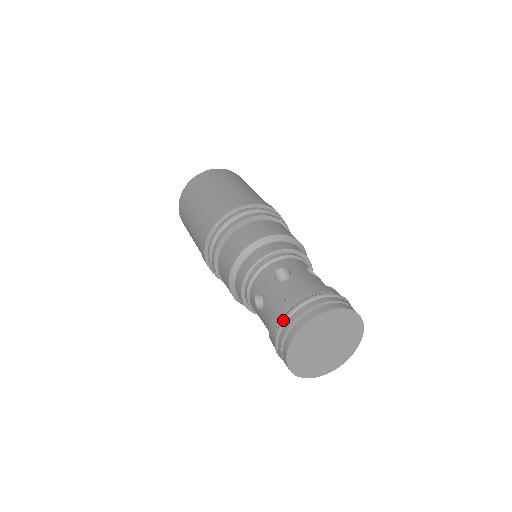
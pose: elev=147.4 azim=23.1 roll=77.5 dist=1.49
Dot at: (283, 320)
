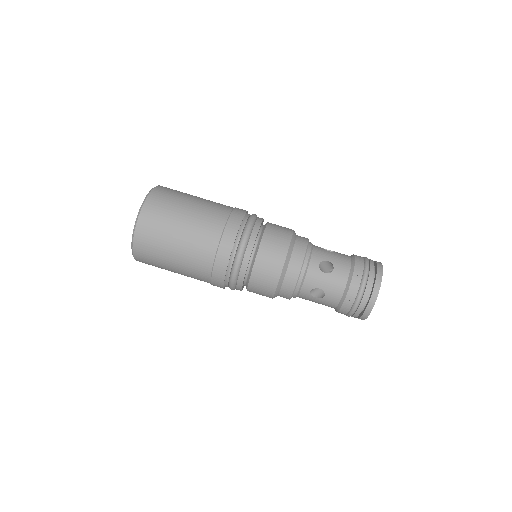
Dot at: (360, 298)
